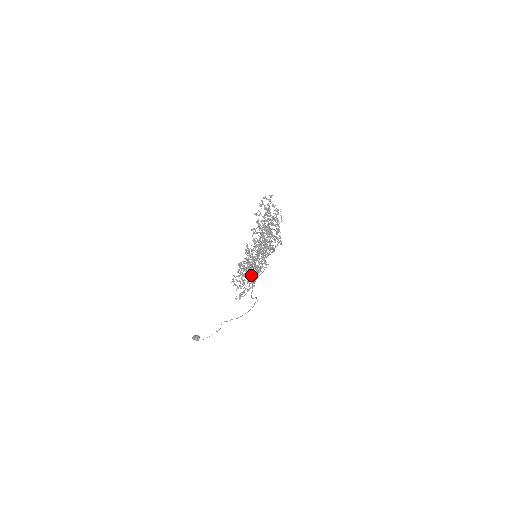
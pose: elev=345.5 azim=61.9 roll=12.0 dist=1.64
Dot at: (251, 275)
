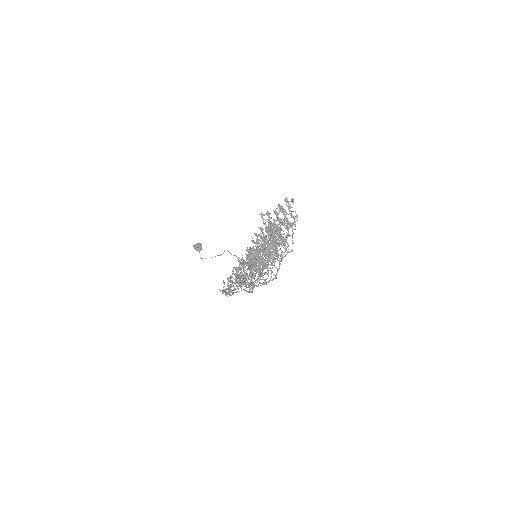
Dot at: occluded
